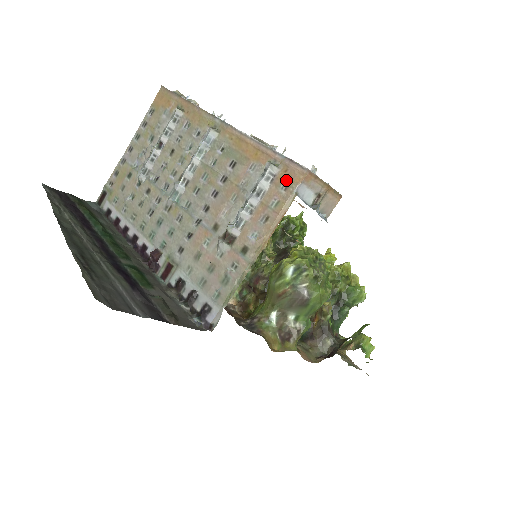
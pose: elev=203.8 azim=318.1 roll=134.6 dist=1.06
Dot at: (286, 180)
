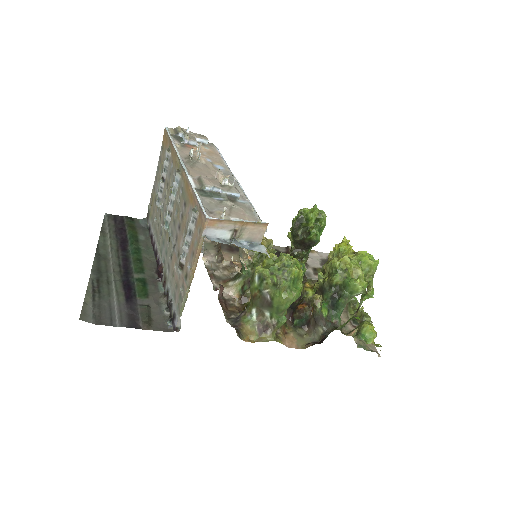
Dot at: (200, 225)
